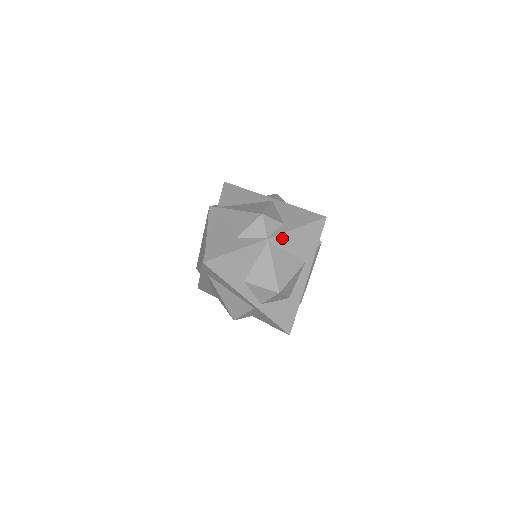
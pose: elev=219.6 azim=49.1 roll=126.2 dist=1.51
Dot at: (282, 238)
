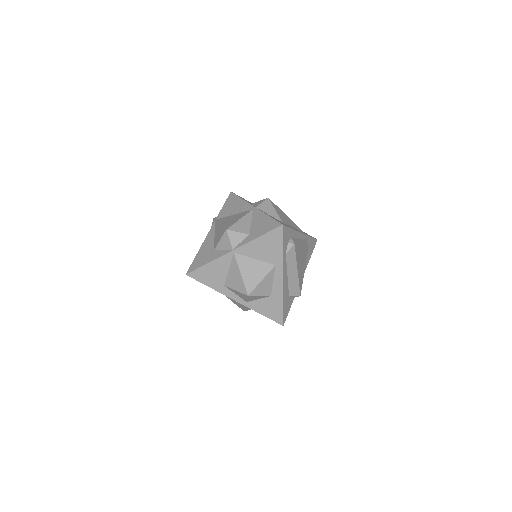
Dot at: (245, 248)
